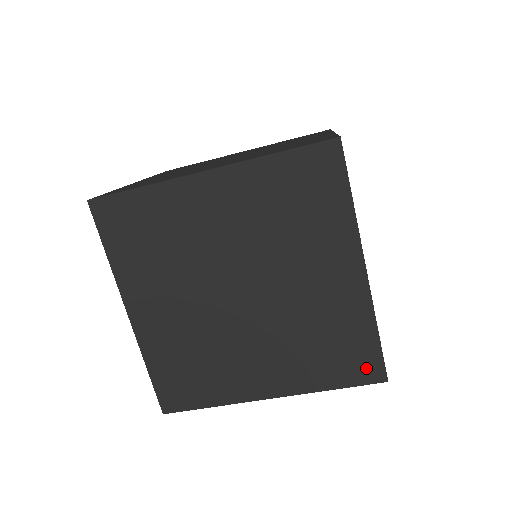
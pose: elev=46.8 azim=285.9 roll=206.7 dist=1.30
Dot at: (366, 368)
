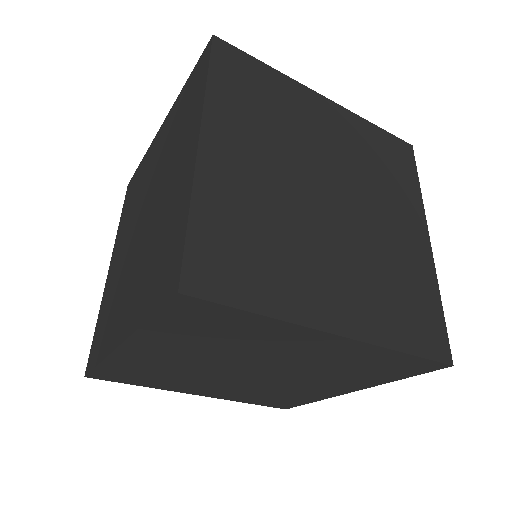
Dot at: (282, 405)
